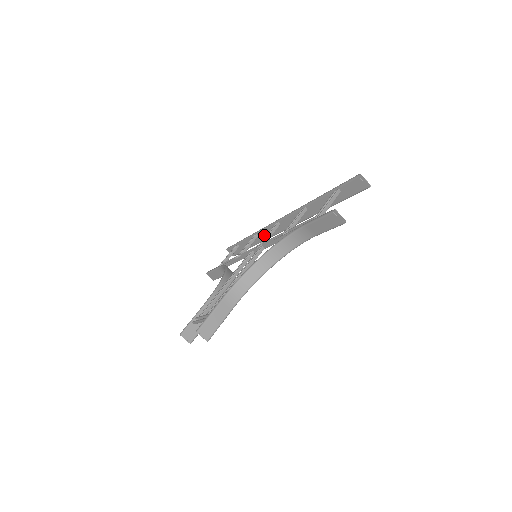
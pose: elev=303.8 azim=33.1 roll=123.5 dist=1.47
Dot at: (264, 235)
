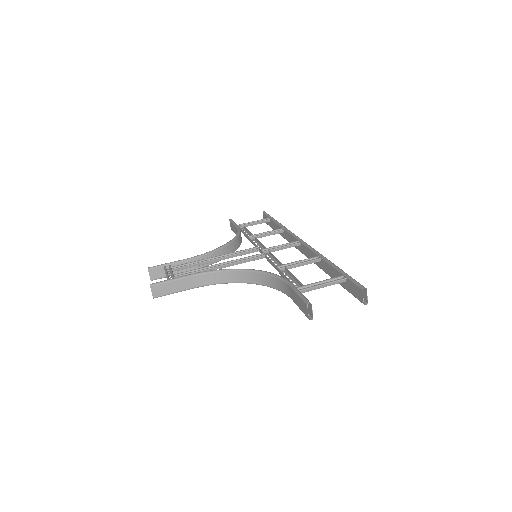
Dot at: (288, 237)
